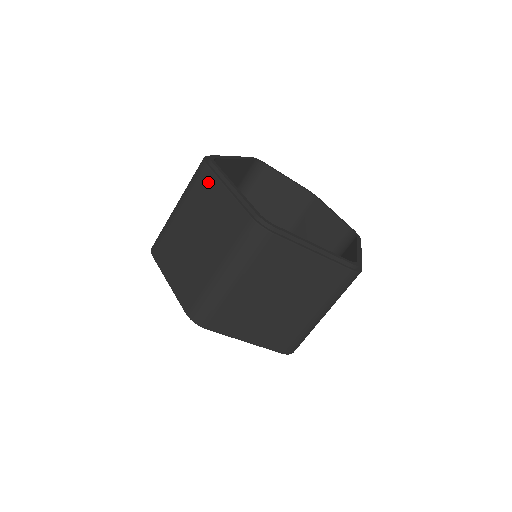
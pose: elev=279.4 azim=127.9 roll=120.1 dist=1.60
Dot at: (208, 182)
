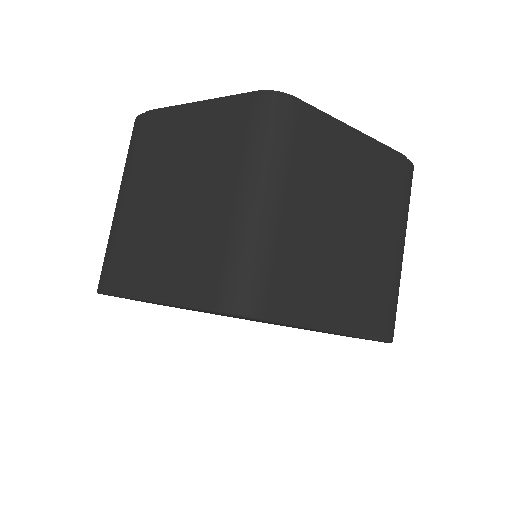
Dot at: (158, 125)
